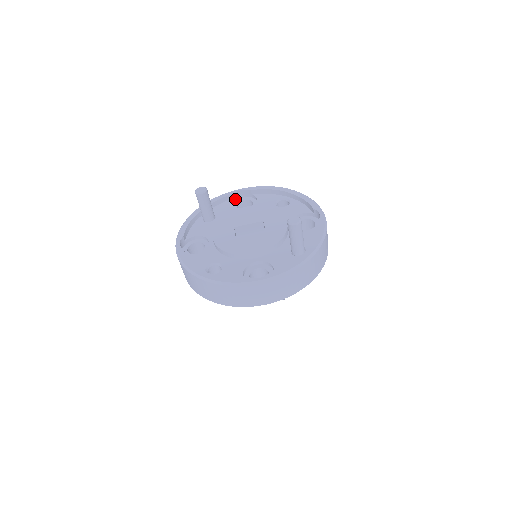
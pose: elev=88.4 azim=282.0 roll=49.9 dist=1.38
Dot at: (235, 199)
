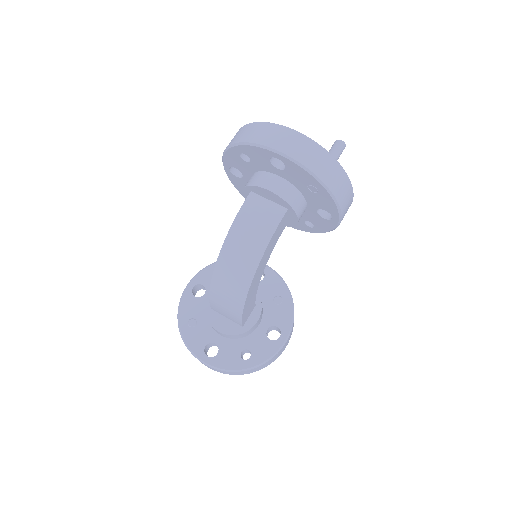
Dot at: occluded
